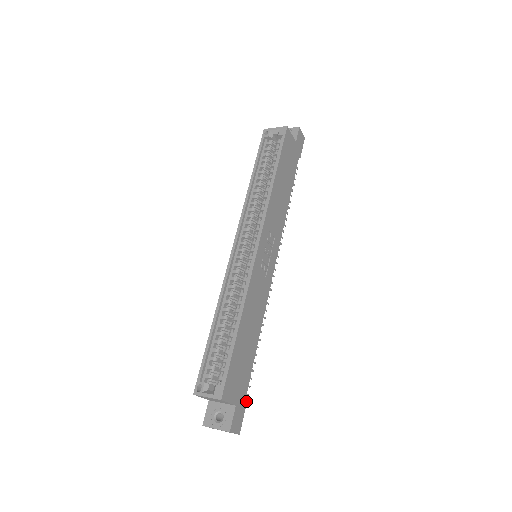
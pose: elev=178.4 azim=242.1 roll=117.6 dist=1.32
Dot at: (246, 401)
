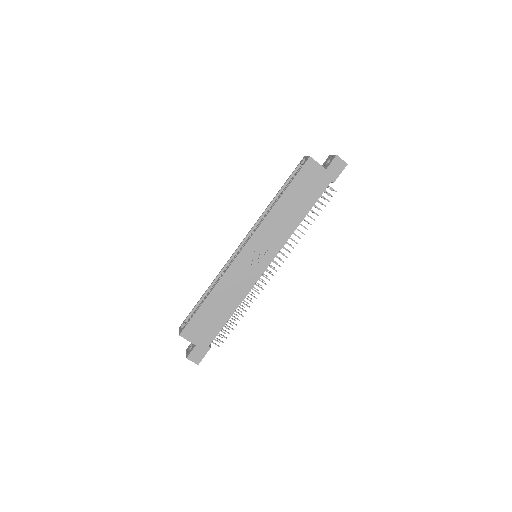
Dot at: occluded
